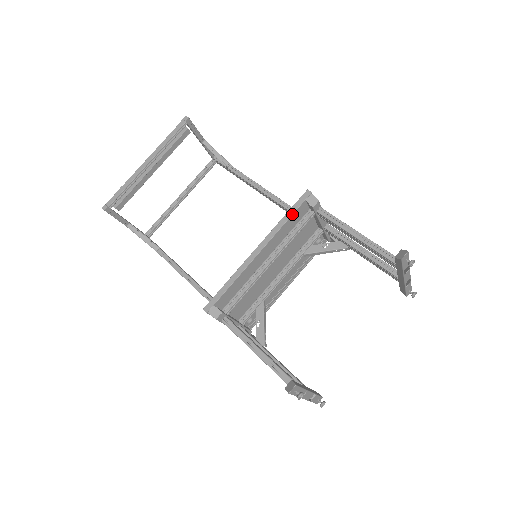
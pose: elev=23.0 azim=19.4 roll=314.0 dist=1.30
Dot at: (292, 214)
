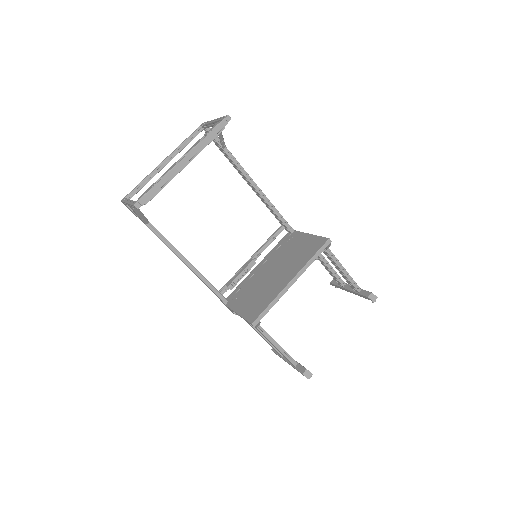
Dot at: occluded
